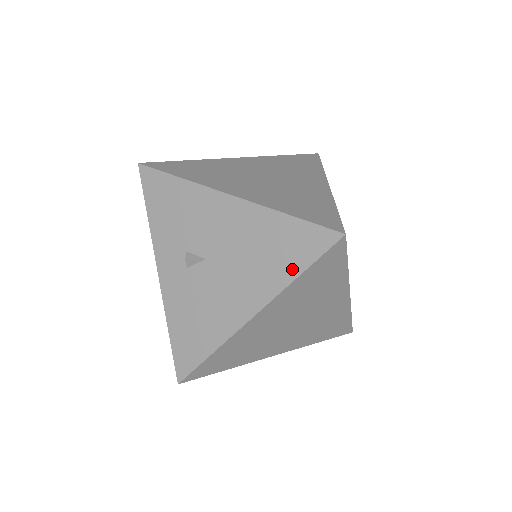
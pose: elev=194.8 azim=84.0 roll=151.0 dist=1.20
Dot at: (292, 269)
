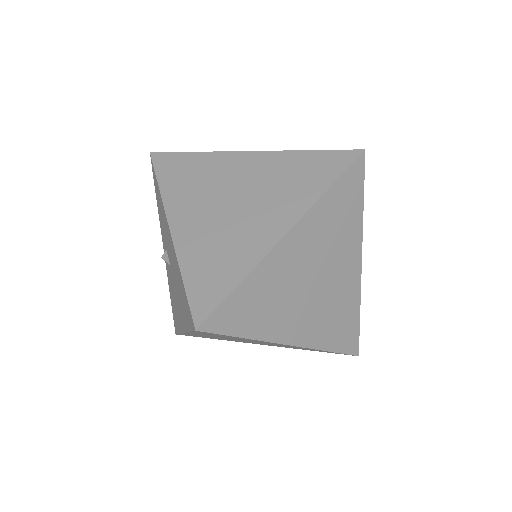
Dot at: (187, 322)
